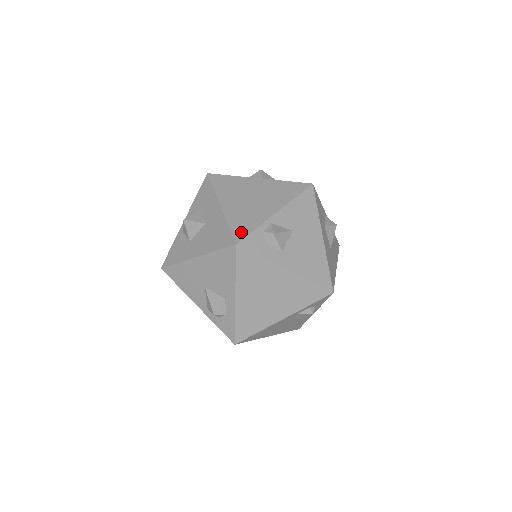
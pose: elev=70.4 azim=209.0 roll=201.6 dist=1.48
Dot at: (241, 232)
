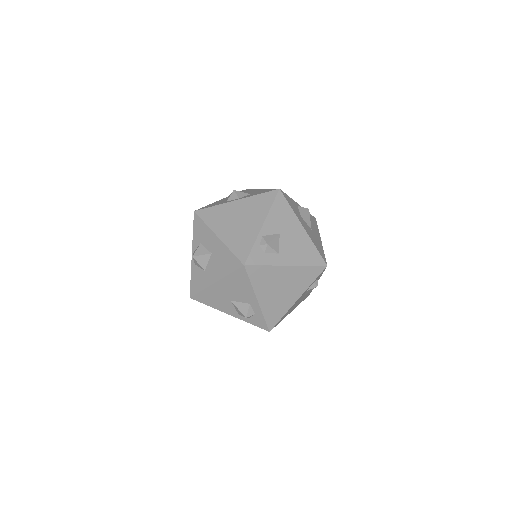
Dot at: (243, 253)
